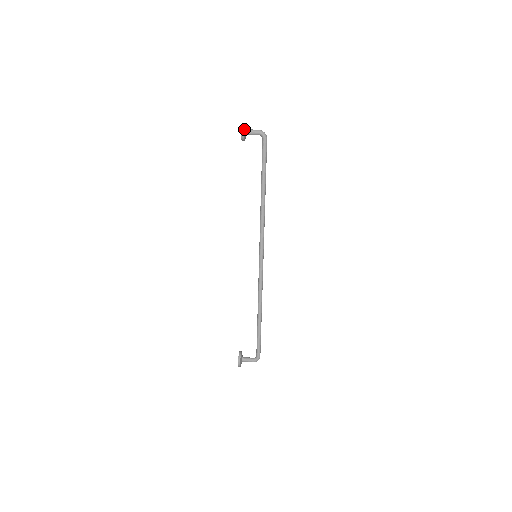
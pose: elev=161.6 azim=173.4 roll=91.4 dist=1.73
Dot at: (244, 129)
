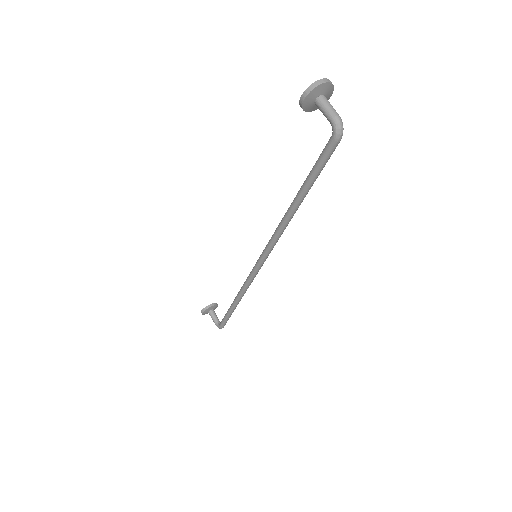
Dot at: (311, 94)
